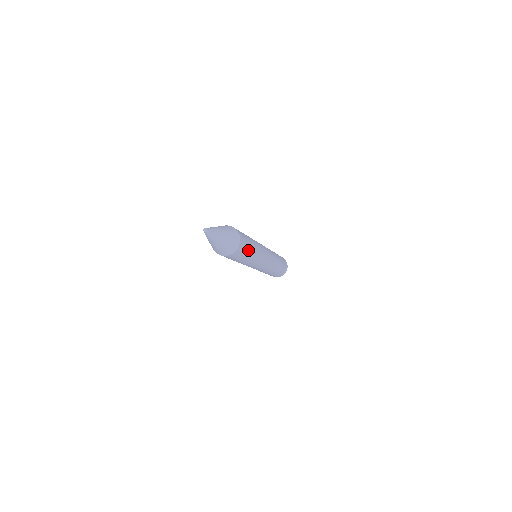
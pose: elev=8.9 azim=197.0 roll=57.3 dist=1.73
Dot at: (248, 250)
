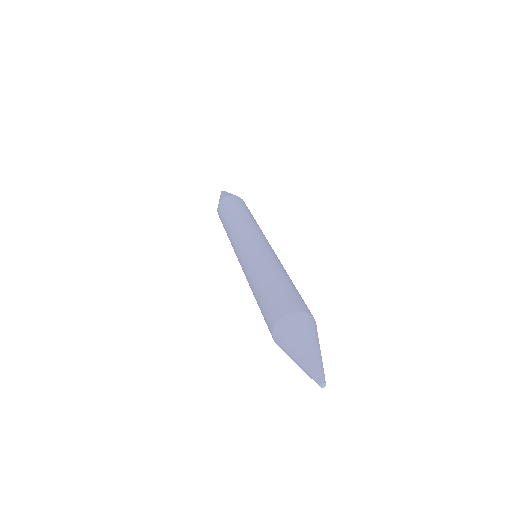
Dot at: occluded
